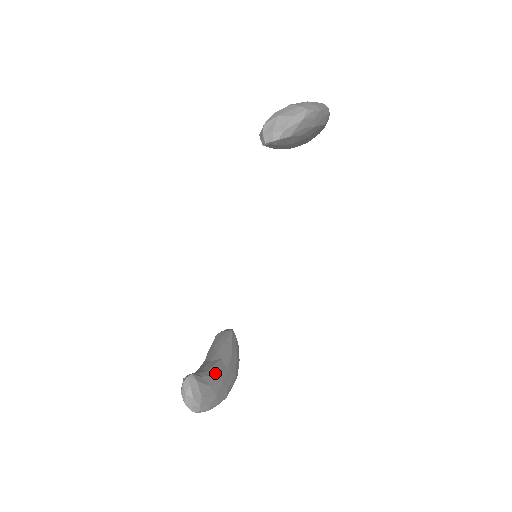
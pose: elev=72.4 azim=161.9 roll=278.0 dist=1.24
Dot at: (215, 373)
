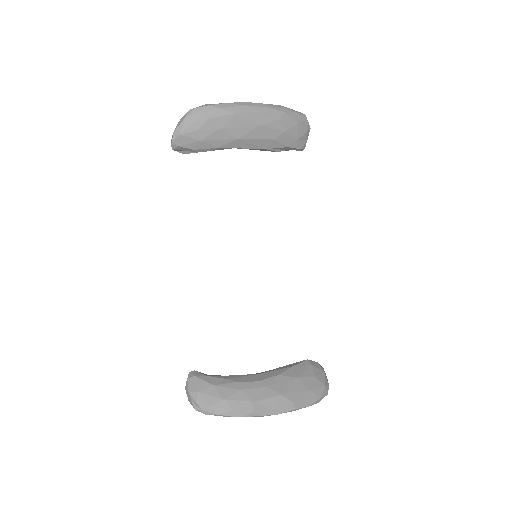
Dot at: (232, 379)
